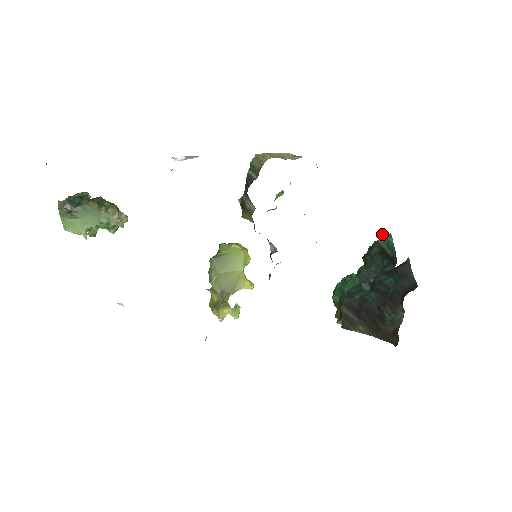
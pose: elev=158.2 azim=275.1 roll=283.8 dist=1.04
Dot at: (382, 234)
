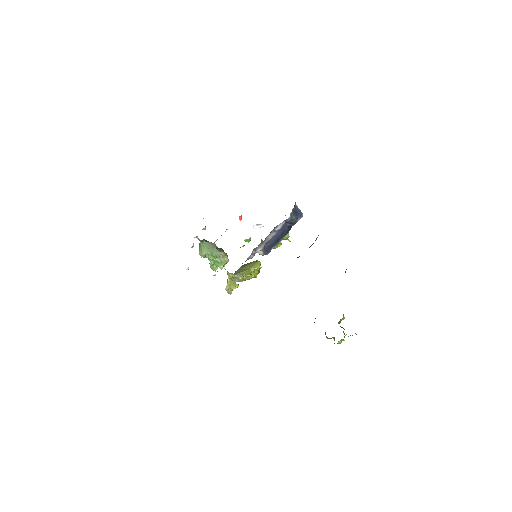
Dot at: occluded
